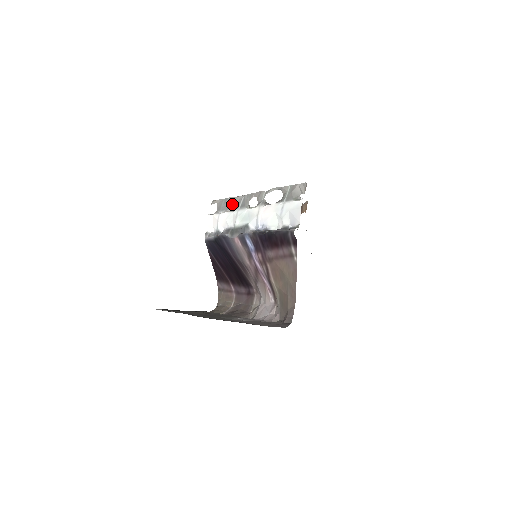
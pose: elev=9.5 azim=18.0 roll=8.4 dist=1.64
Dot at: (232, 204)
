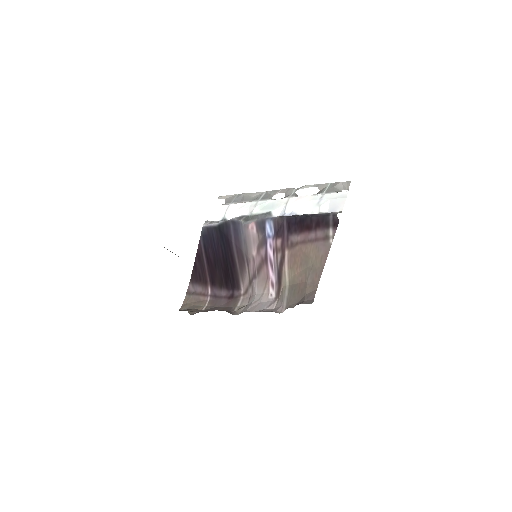
Dot at: (249, 197)
